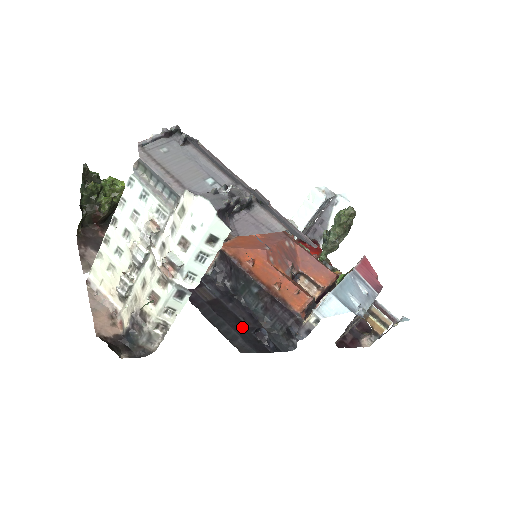
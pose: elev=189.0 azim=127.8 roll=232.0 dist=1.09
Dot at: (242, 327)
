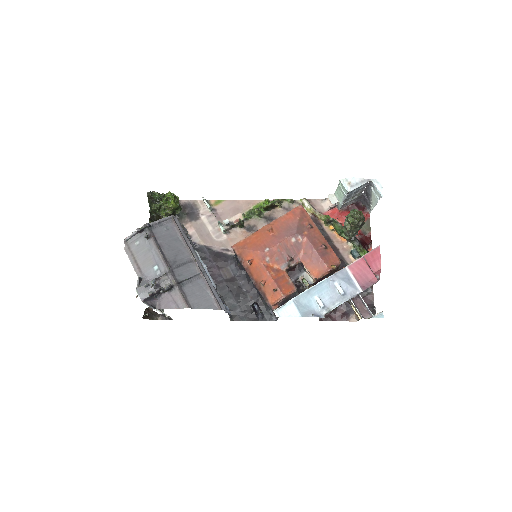
Dot at: (244, 300)
